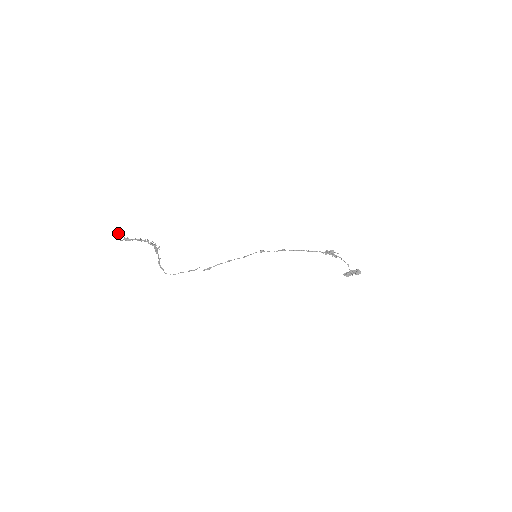
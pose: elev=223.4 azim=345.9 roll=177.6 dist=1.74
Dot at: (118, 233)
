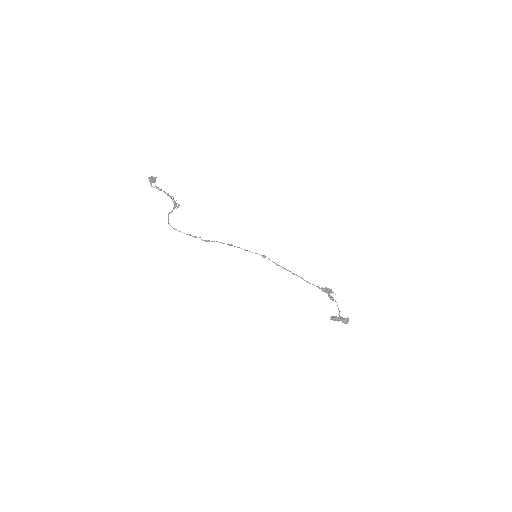
Dot at: (154, 177)
